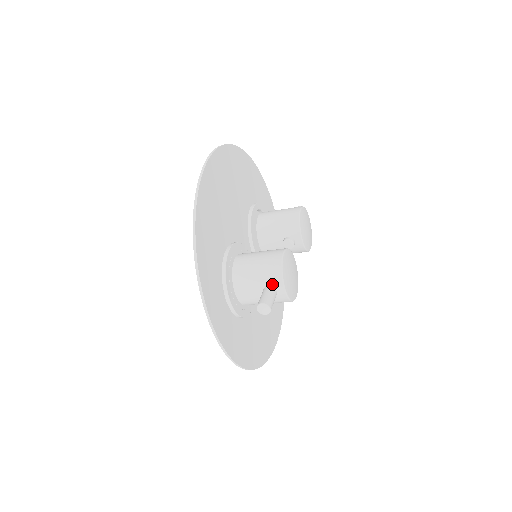
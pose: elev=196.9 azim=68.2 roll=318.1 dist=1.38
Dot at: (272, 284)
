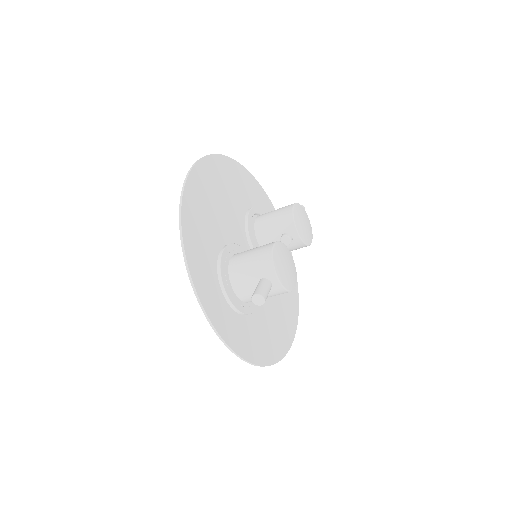
Dot at: (266, 276)
